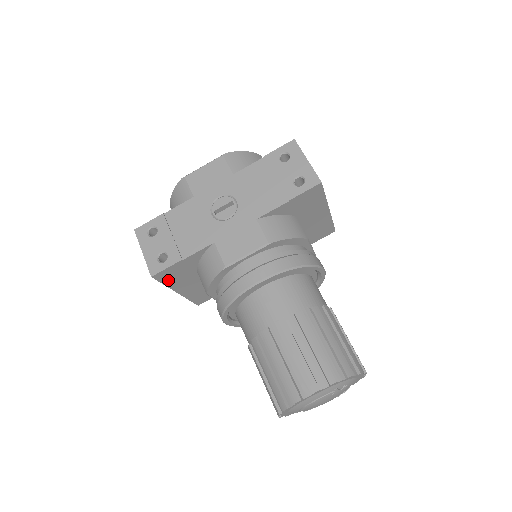
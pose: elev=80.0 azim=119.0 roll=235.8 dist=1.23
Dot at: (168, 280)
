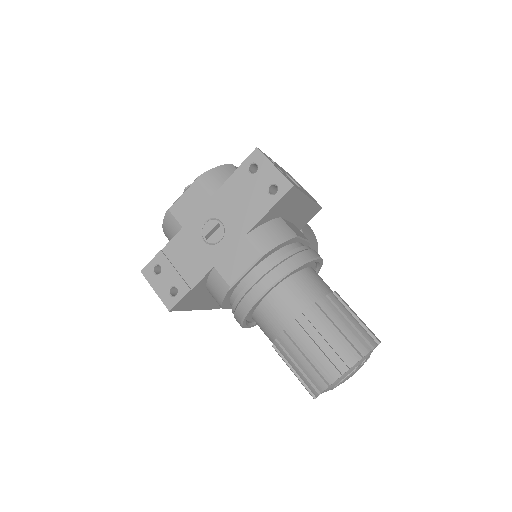
Dot at: (185, 306)
